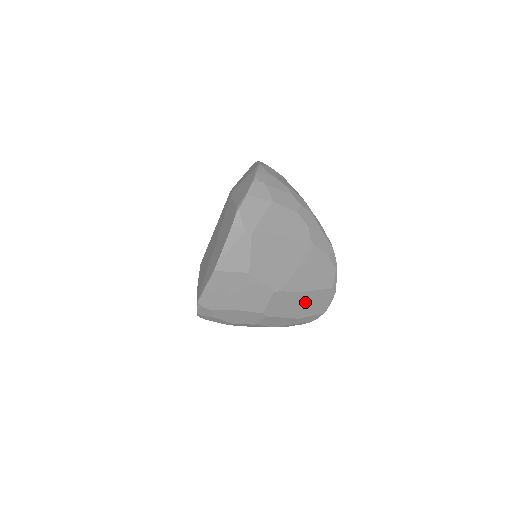
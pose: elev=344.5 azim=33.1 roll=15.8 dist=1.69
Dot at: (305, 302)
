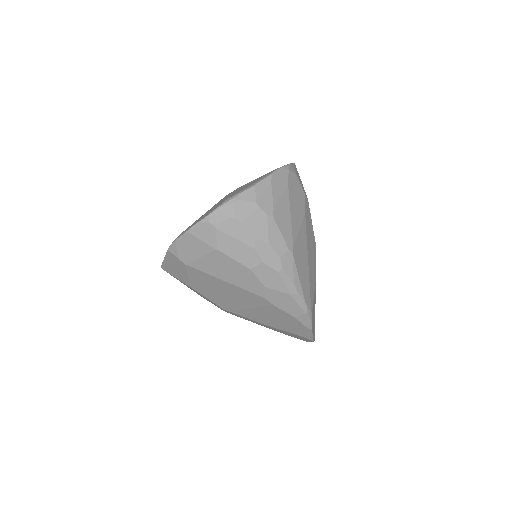
Dot at: (272, 328)
